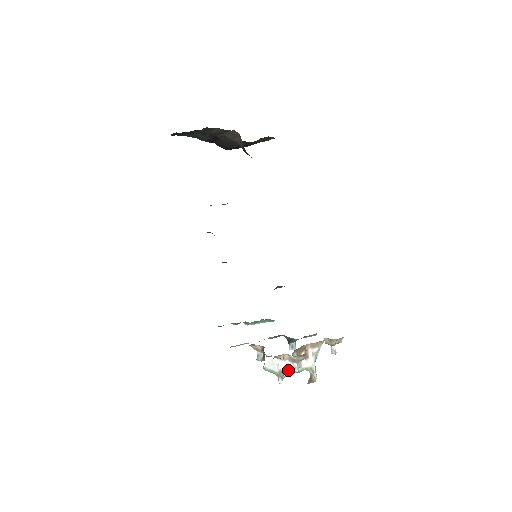
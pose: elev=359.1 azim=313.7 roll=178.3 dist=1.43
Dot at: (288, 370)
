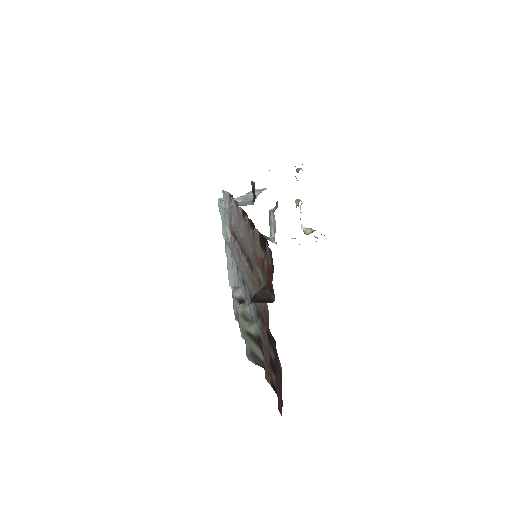
Dot at: occluded
